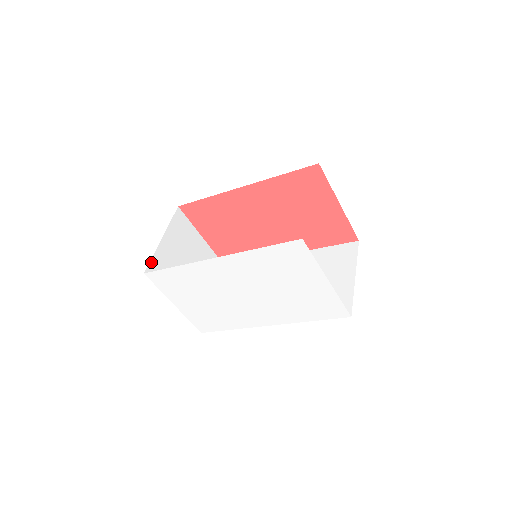
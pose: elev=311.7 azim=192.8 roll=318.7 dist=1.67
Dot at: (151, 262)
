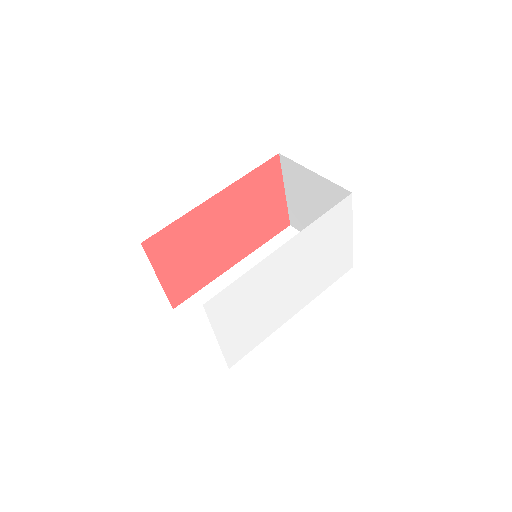
Dot at: occluded
